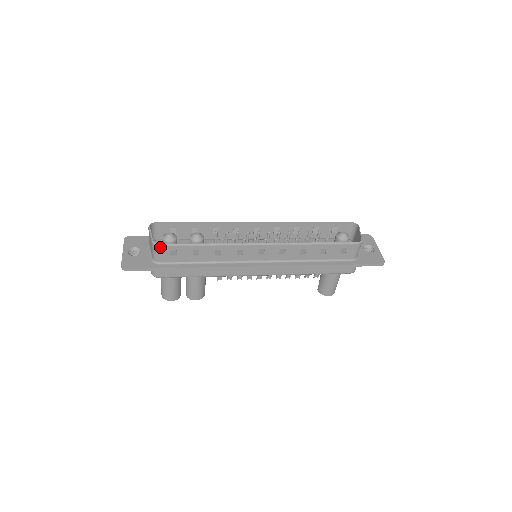
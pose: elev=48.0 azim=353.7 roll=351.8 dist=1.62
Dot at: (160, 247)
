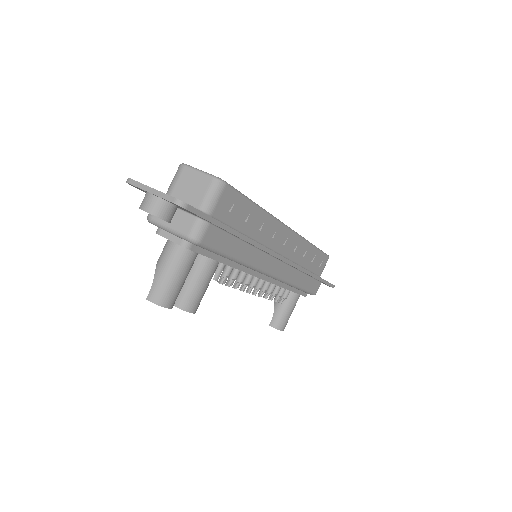
Dot at: (226, 187)
